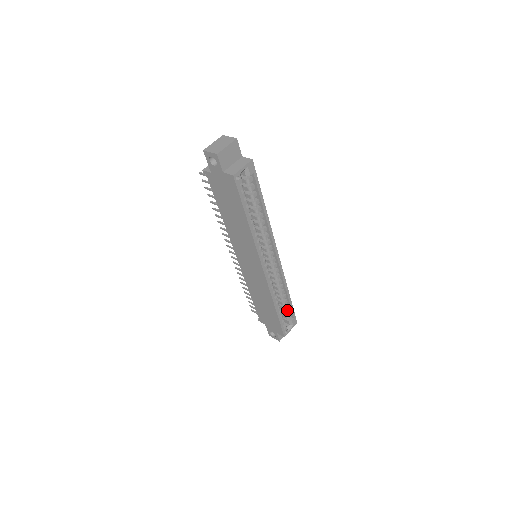
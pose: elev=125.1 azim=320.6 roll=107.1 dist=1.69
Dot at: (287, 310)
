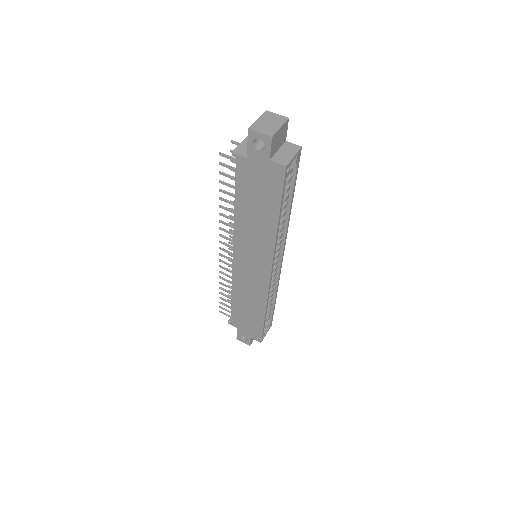
Dot at: (268, 313)
